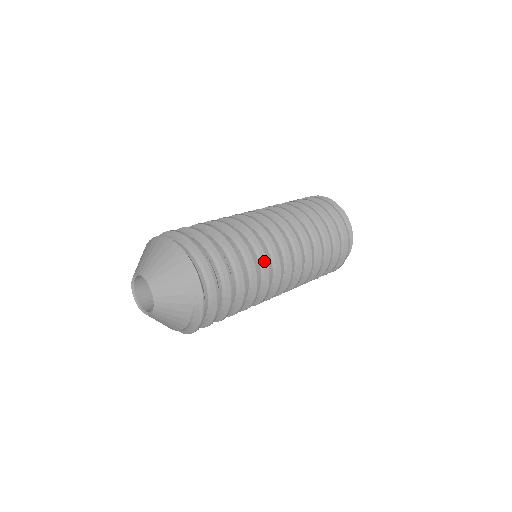
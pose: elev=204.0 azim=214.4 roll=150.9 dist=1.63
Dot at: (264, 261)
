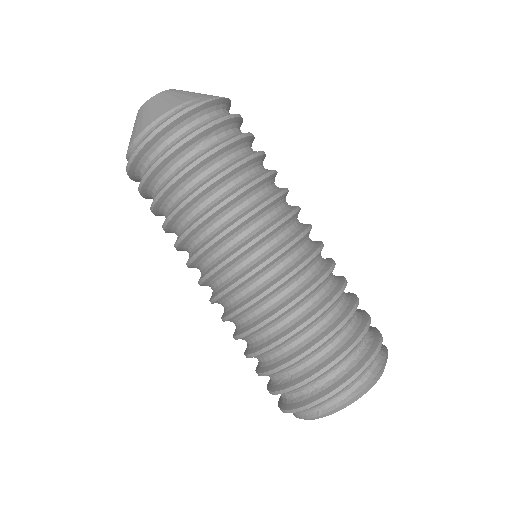
Dot at: (279, 191)
